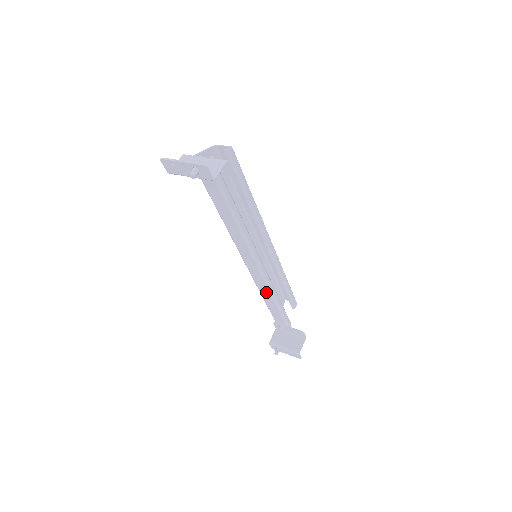
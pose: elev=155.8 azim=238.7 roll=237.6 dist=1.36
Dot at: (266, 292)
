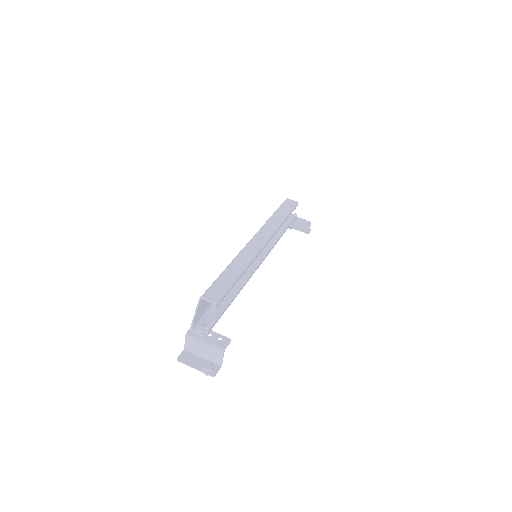
Dot at: occluded
